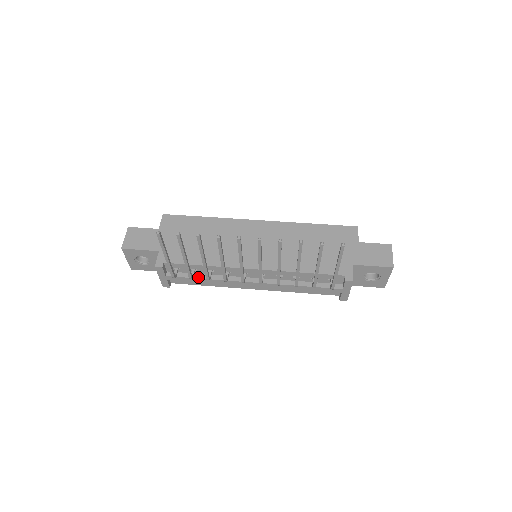
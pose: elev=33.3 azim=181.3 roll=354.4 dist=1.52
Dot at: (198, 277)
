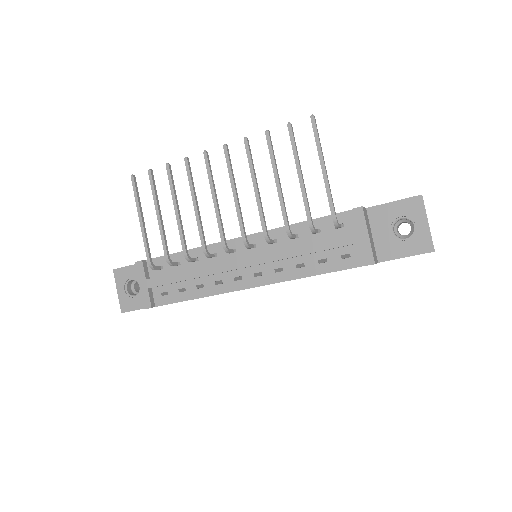
Dot at: (180, 272)
